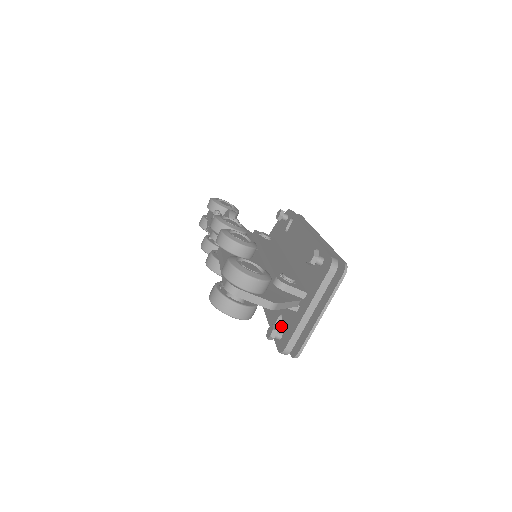
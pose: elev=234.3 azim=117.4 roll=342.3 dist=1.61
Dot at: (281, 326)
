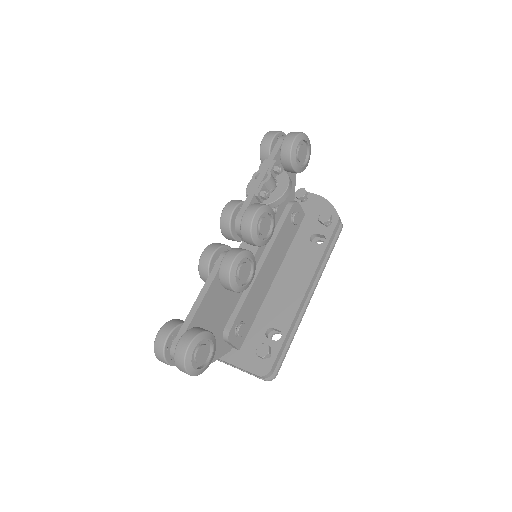
Dot at: occluded
